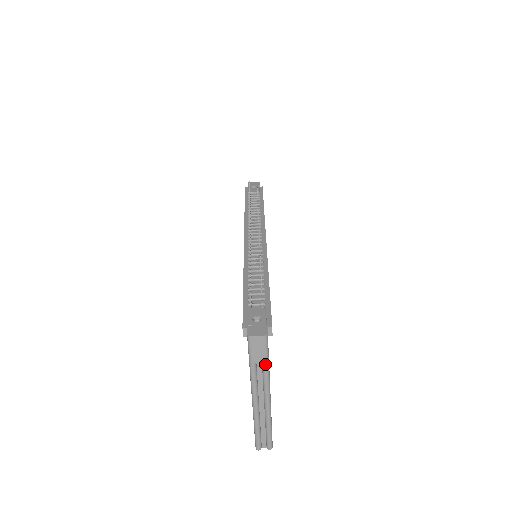
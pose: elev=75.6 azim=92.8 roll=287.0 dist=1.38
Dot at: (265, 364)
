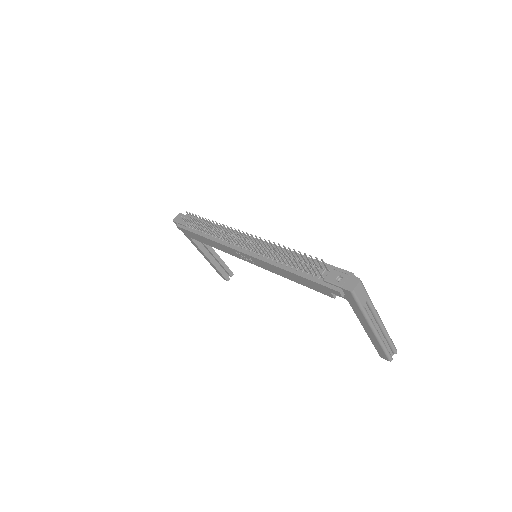
Dot at: (369, 299)
